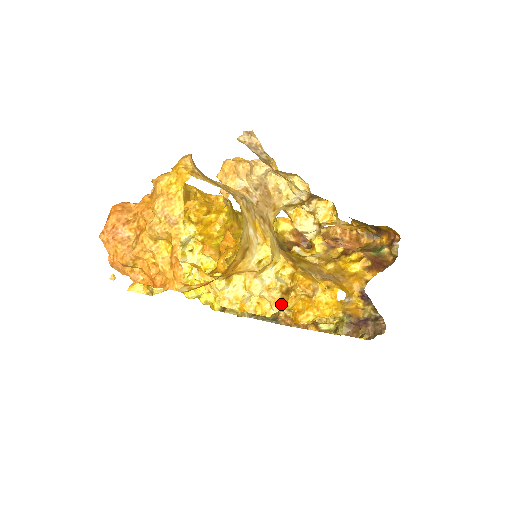
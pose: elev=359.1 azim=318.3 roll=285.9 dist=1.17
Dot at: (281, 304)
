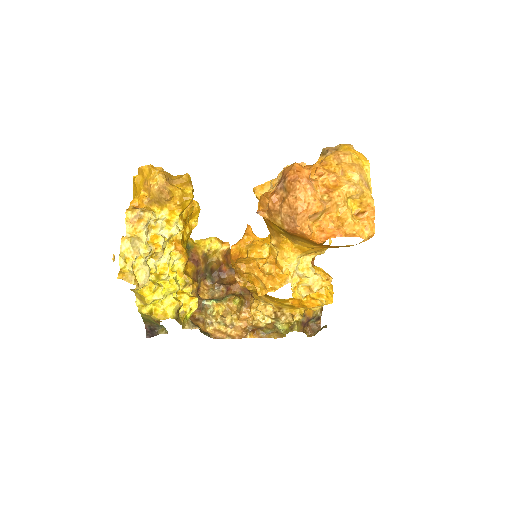
Dot at: (326, 285)
